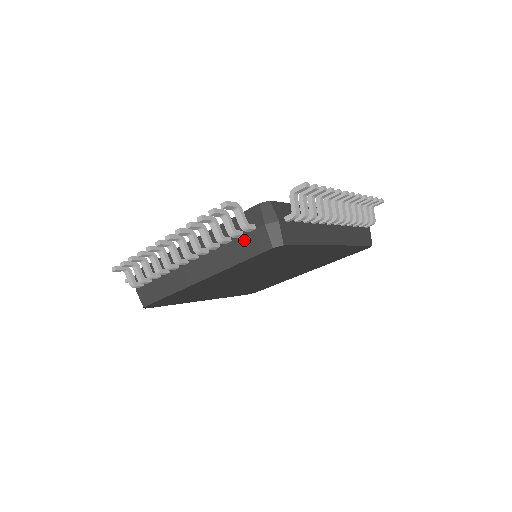
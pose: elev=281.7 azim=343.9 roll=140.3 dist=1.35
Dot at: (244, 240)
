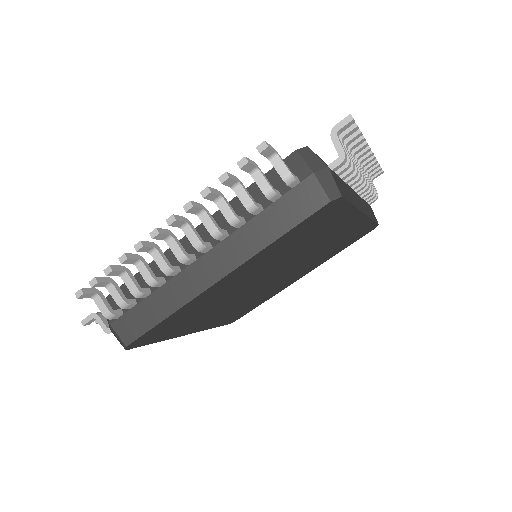
Dot at: (283, 202)
